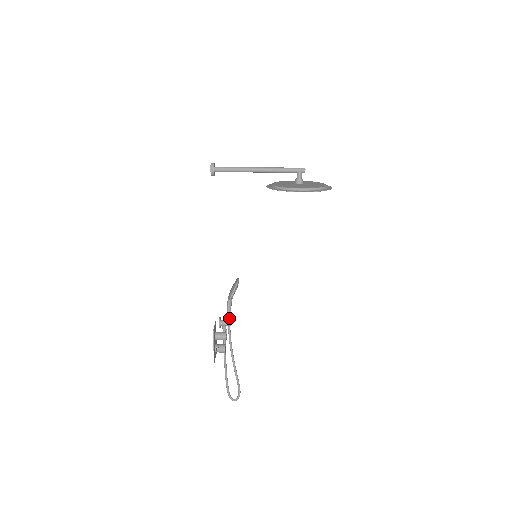
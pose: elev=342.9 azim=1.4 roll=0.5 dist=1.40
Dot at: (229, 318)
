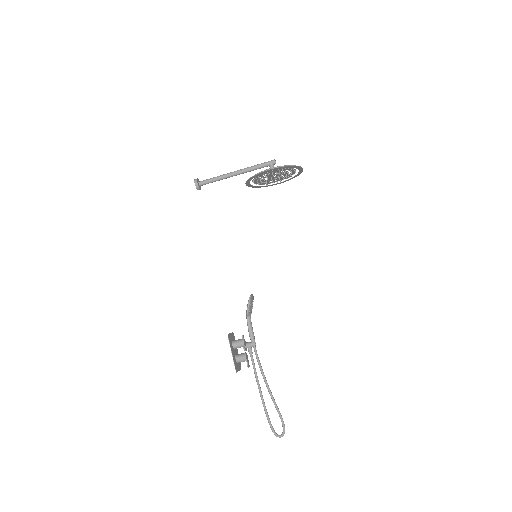
Dot at: (252, 337)
